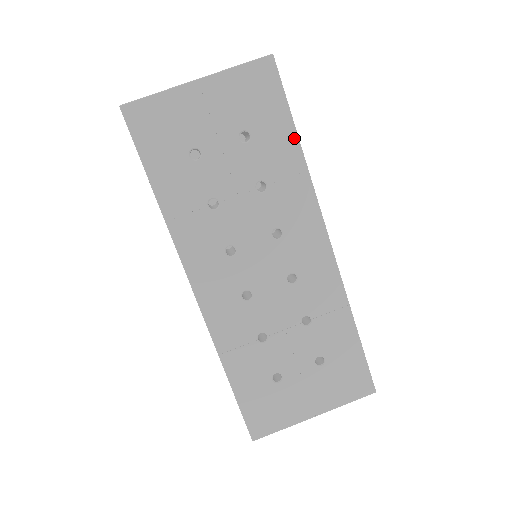
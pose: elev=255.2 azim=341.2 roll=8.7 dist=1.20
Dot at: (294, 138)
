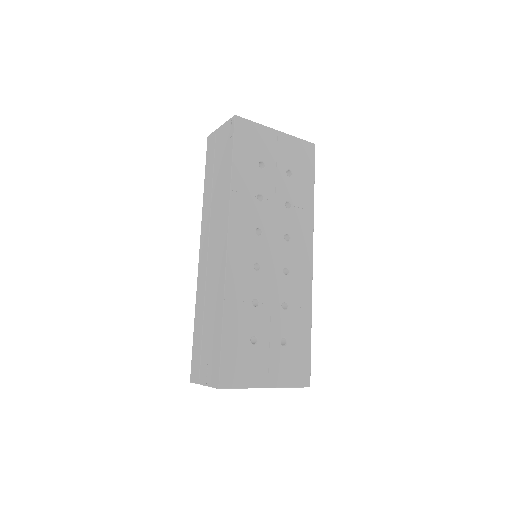
Dot at: (312, 190)
